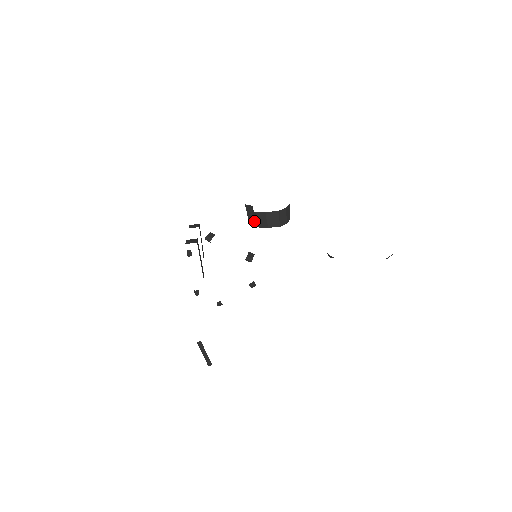
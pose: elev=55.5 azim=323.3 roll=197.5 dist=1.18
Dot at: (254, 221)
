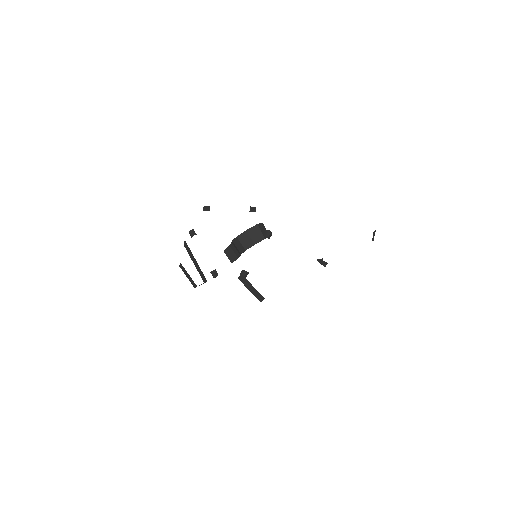
Dot at: (239, 250)
